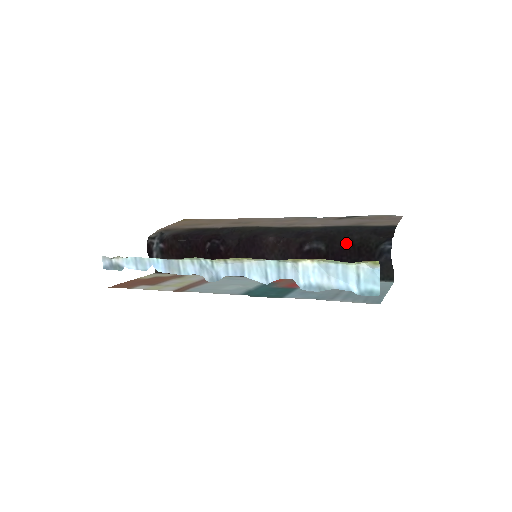
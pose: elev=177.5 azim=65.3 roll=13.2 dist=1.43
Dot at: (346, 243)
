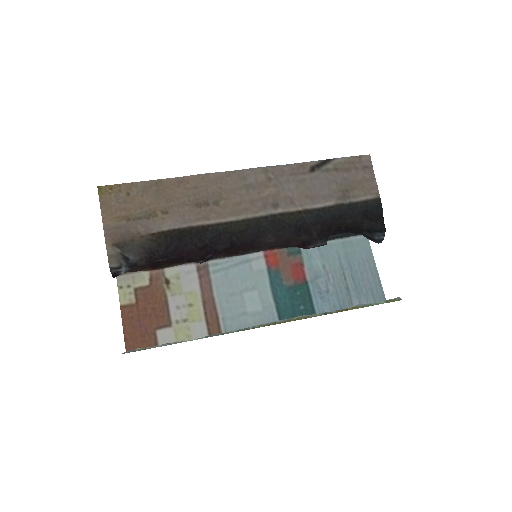
Dot at: (340, 227)
